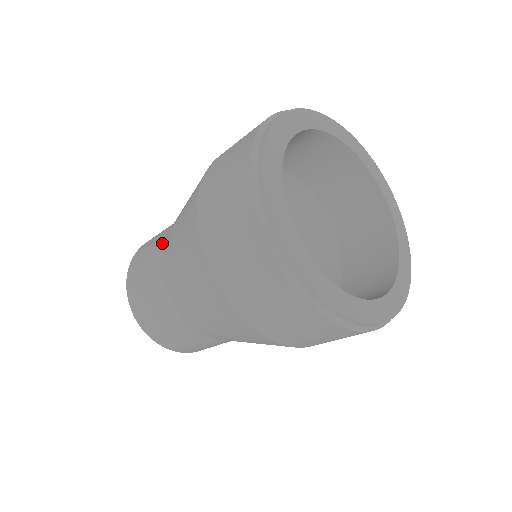
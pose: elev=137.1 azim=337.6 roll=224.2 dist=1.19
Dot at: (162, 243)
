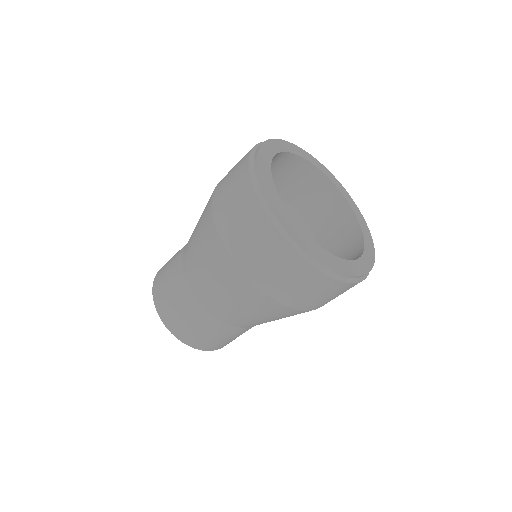
Dot at: occluded
